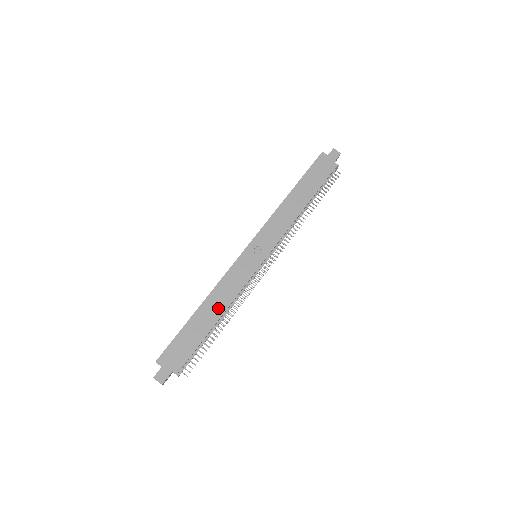
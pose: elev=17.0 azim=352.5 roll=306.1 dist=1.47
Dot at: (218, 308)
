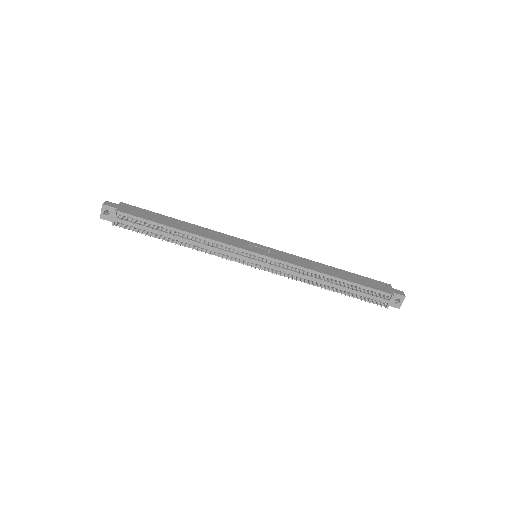
Dot at: (191, 230)
